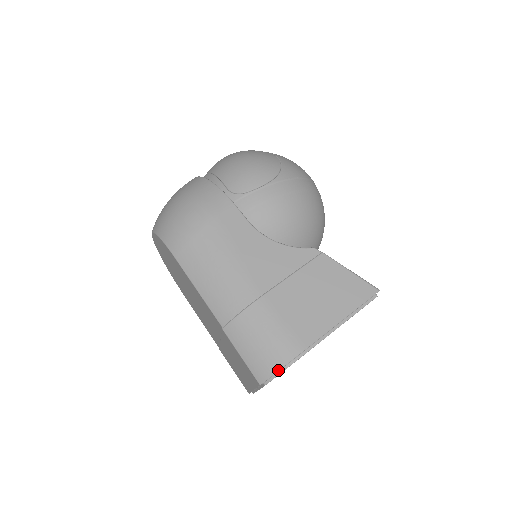
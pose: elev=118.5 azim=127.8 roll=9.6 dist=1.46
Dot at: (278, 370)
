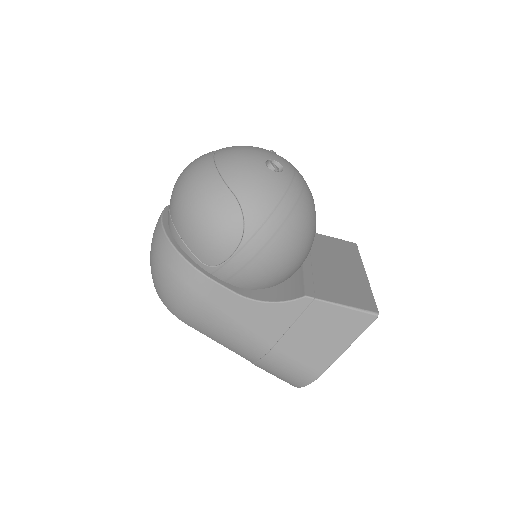
Dot at: (304, 386)
